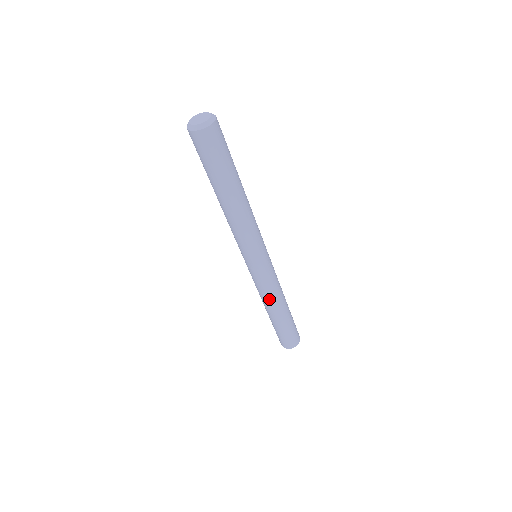
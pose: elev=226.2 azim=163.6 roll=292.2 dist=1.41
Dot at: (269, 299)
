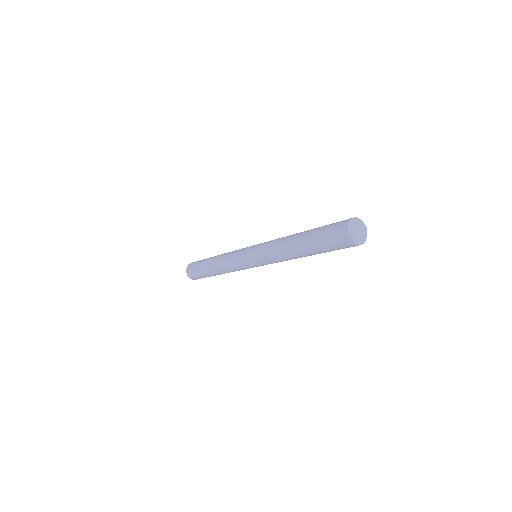
Dot at: occluded
